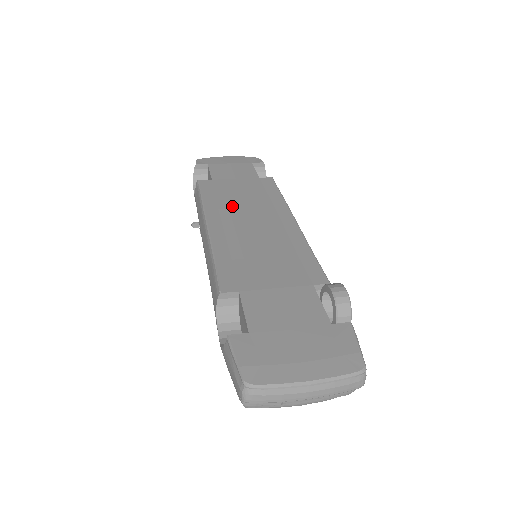
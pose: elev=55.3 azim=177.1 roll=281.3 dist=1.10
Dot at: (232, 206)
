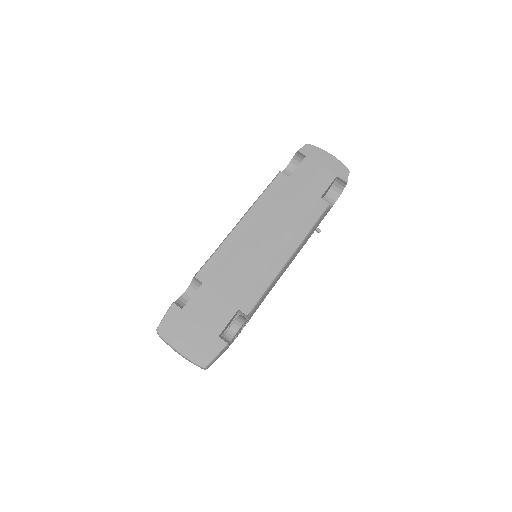
Dot at: (271, 215)
